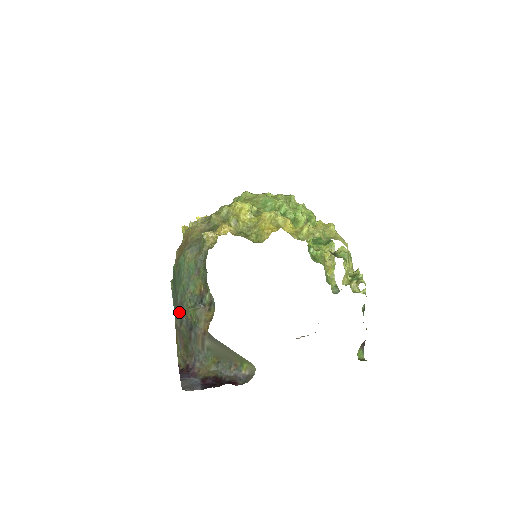
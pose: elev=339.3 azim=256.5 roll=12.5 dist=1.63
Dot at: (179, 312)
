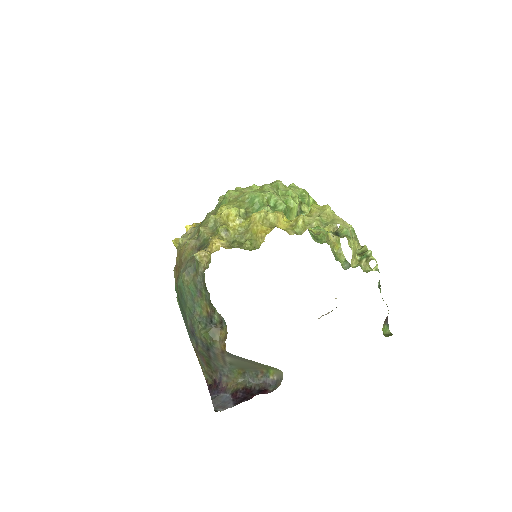
Dot at: (192, 334)
